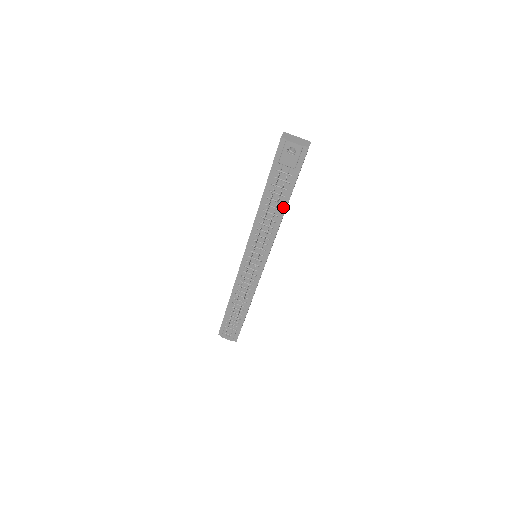
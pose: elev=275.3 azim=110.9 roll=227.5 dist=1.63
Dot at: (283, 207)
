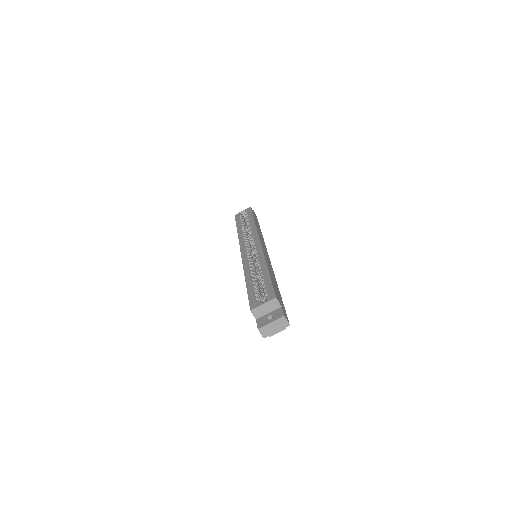
Dot at: occluded
